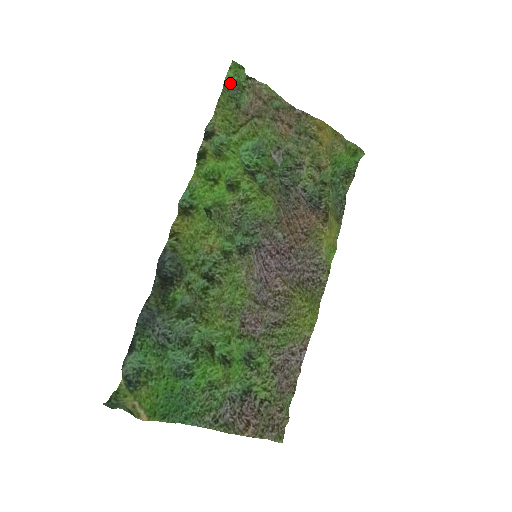
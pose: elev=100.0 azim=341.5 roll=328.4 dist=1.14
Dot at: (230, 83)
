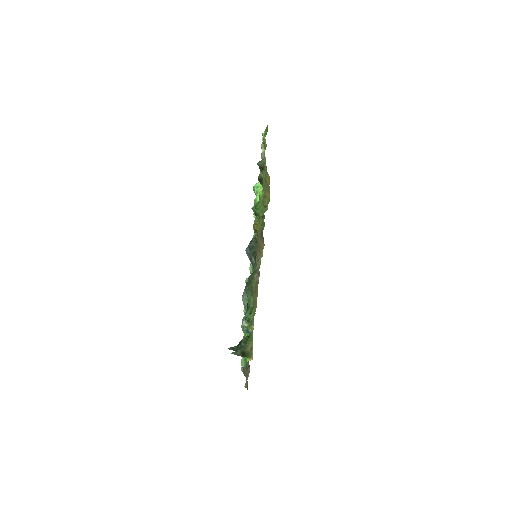
Dot at: (263, 138)
